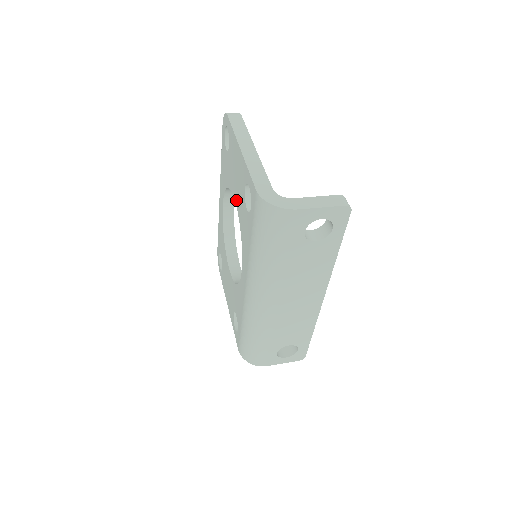
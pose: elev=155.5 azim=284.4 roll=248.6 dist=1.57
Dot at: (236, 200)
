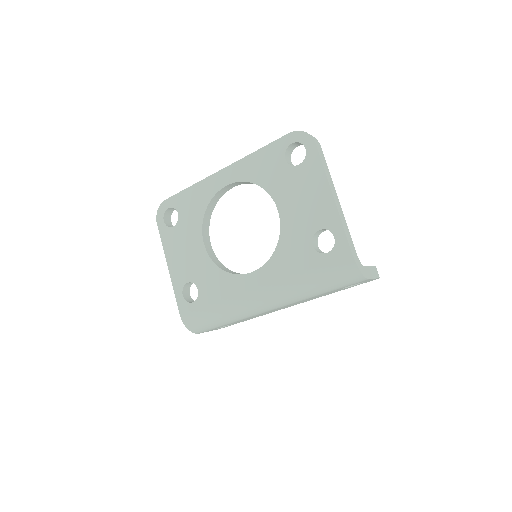
Dot at: (284, 217)
